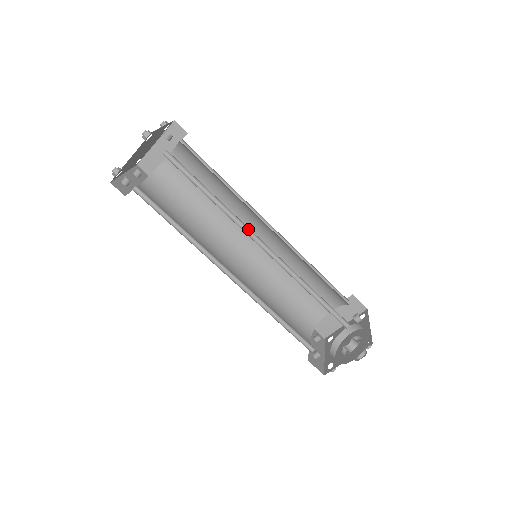
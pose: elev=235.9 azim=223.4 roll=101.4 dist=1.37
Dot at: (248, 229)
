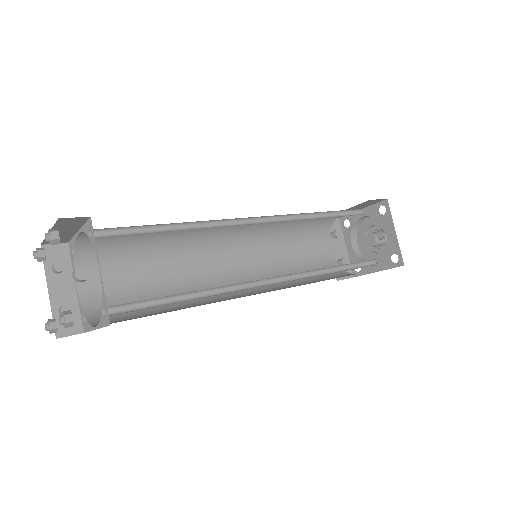
Dot at: (247, 282)
